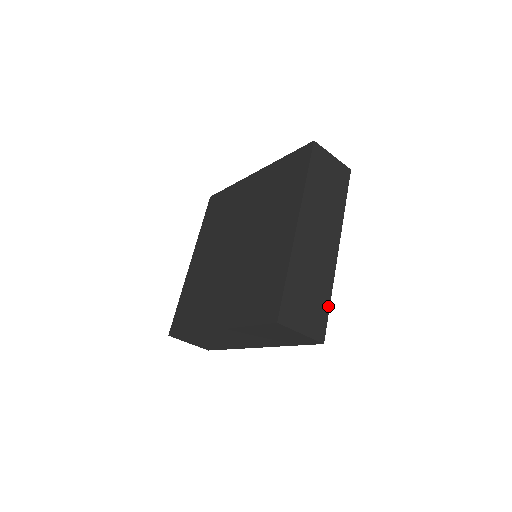
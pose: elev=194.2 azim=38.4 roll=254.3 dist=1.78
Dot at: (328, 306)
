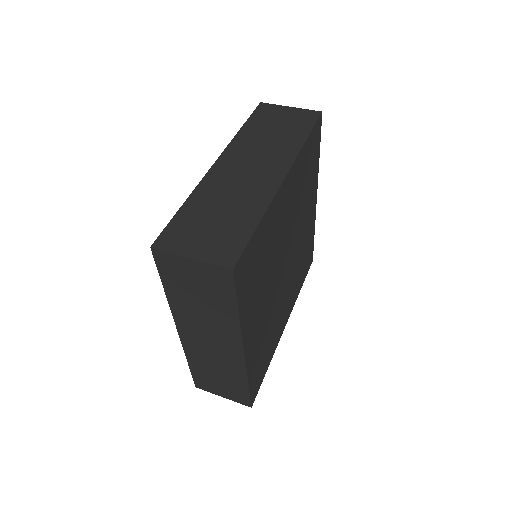
Dot at: (252, 230)
